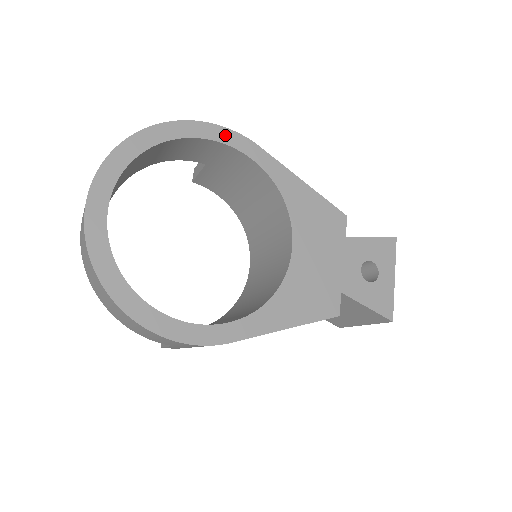
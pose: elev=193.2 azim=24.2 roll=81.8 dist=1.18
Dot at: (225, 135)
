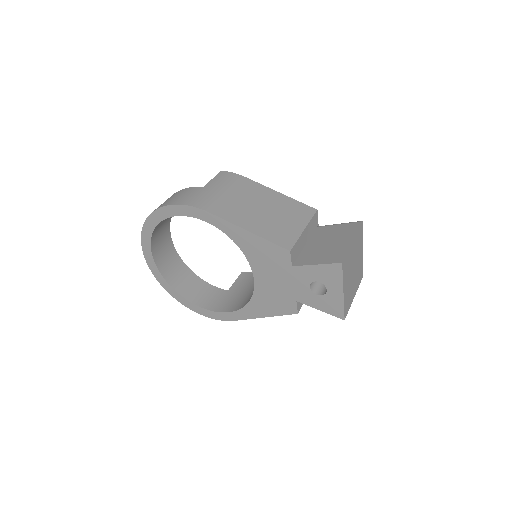
Dot at: (186, 210)
